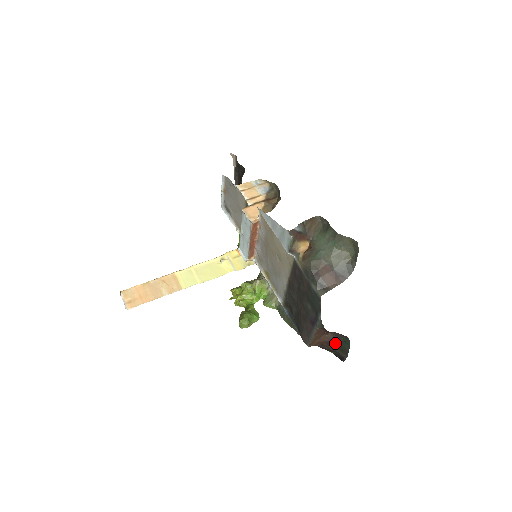
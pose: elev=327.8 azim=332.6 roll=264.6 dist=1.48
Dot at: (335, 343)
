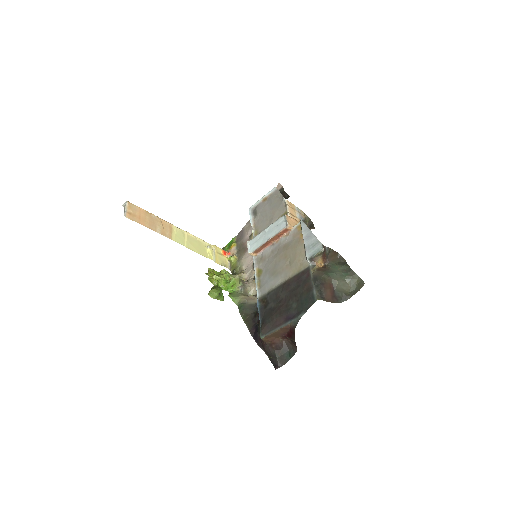
Dot at: (281, 350)
